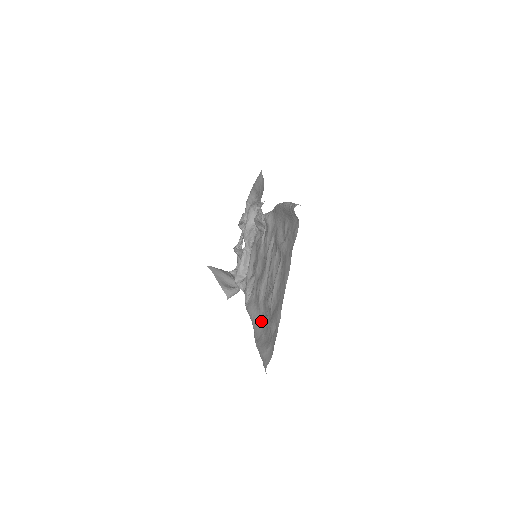
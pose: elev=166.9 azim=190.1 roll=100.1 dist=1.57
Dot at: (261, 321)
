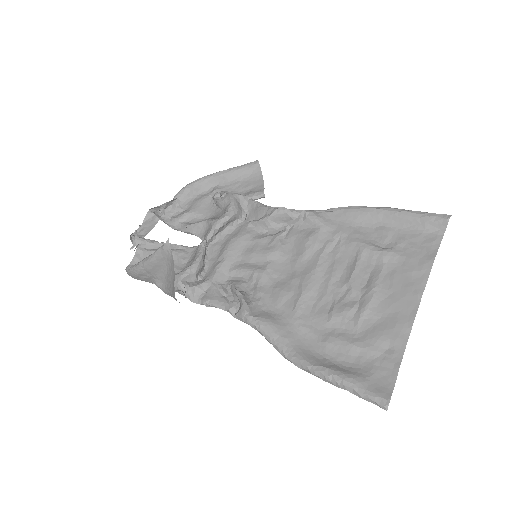
Dot at: (308, 341)
